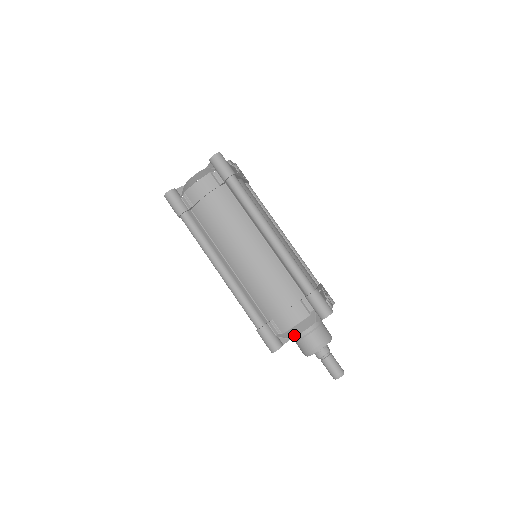
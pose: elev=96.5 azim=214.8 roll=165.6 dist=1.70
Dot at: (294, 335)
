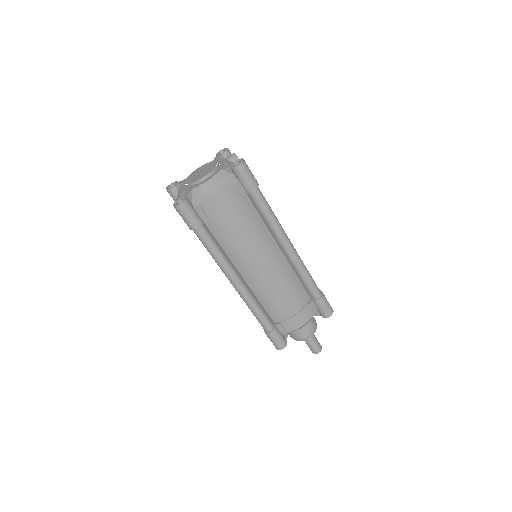
Dot at: (295, 330)
